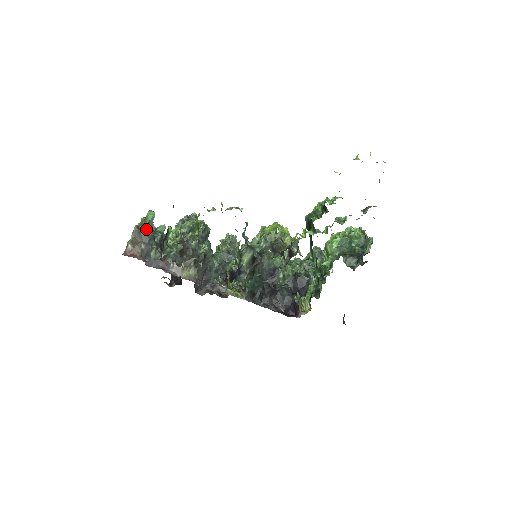
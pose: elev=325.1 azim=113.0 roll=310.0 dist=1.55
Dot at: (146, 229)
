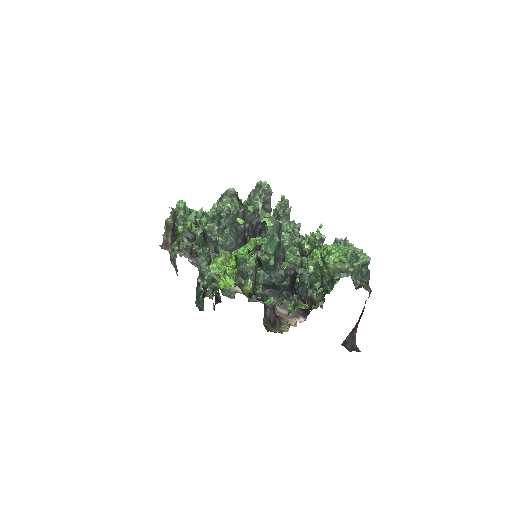
Dot at: (172, 224)
